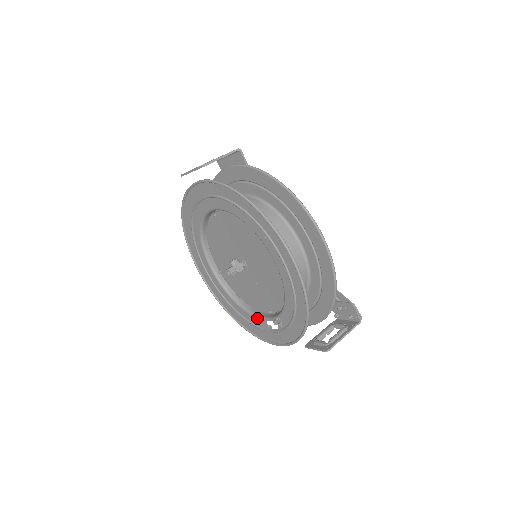
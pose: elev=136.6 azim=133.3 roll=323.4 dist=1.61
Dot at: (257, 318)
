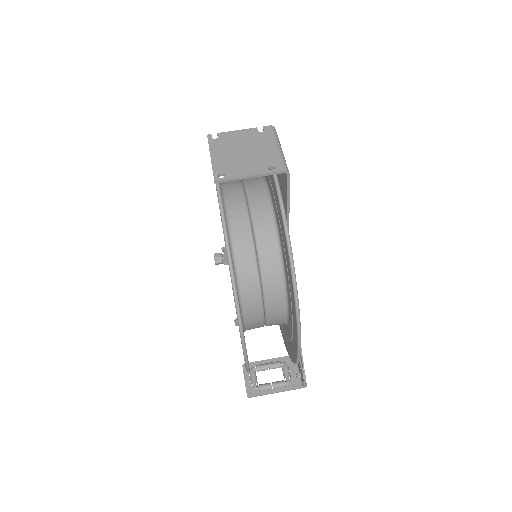
Dot at: occluded
